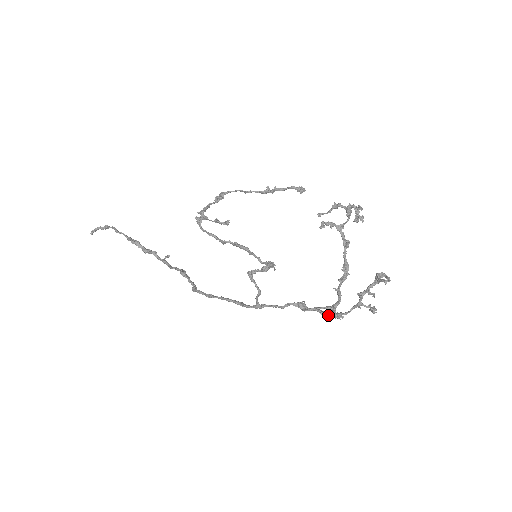
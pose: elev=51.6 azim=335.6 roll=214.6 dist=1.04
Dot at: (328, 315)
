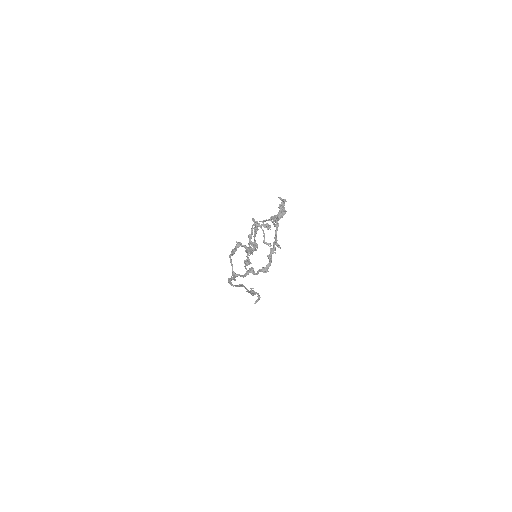
Dot at: (244, 261)
